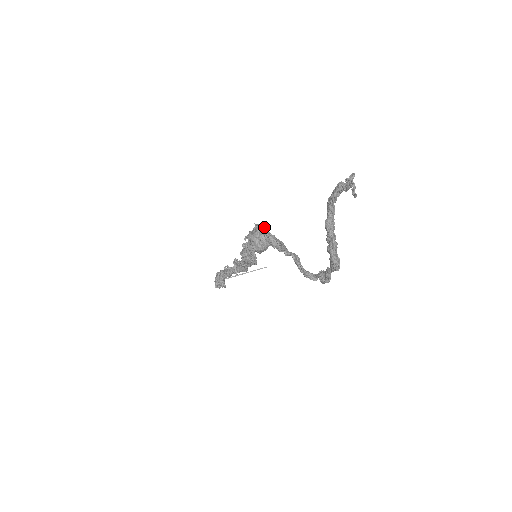
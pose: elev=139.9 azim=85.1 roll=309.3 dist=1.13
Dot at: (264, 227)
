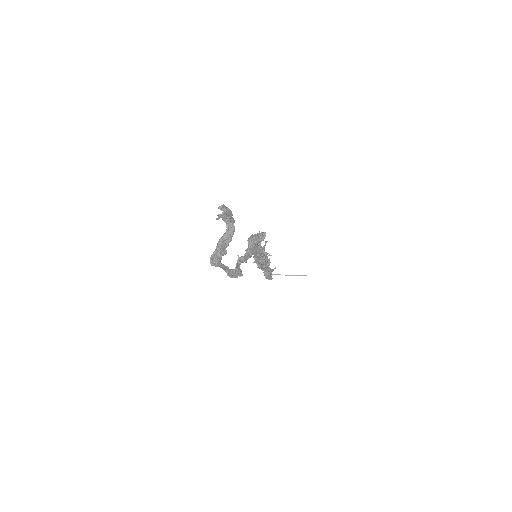
Dot at: (255, 235)
